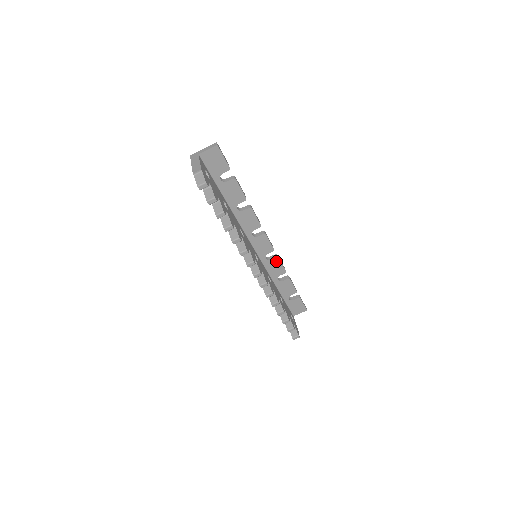
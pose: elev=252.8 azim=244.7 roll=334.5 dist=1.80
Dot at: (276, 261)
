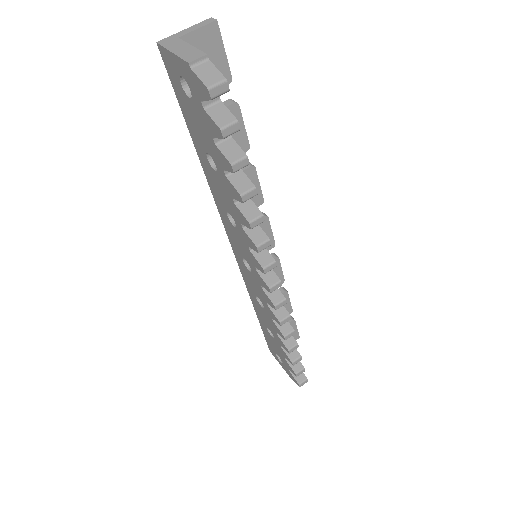
Dot at: occluded
